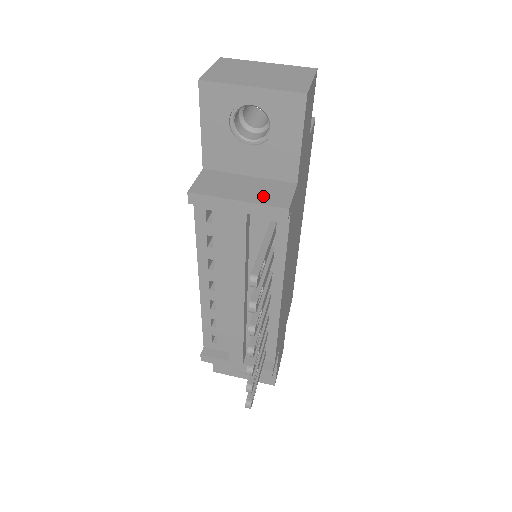
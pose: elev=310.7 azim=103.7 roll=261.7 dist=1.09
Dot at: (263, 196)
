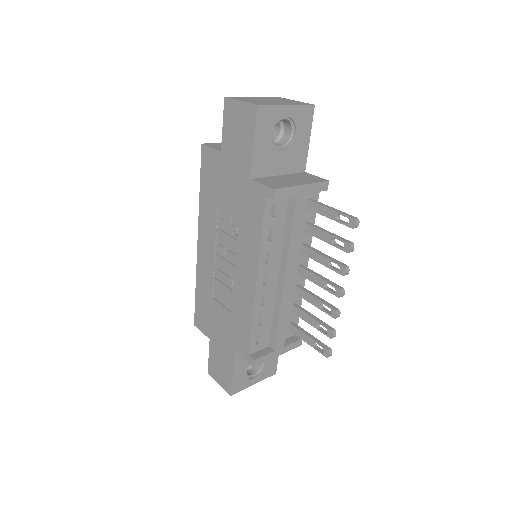
Dot at: (307, 180)
